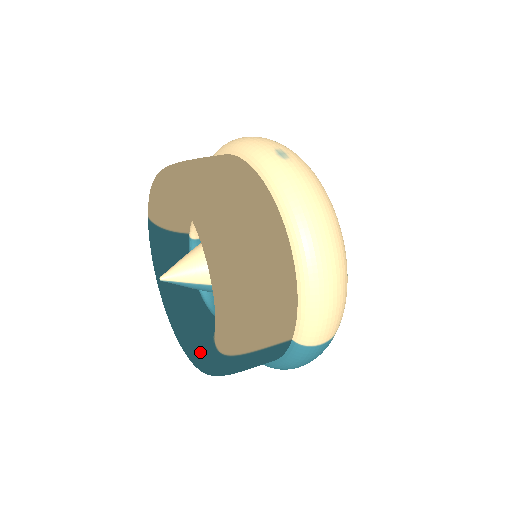
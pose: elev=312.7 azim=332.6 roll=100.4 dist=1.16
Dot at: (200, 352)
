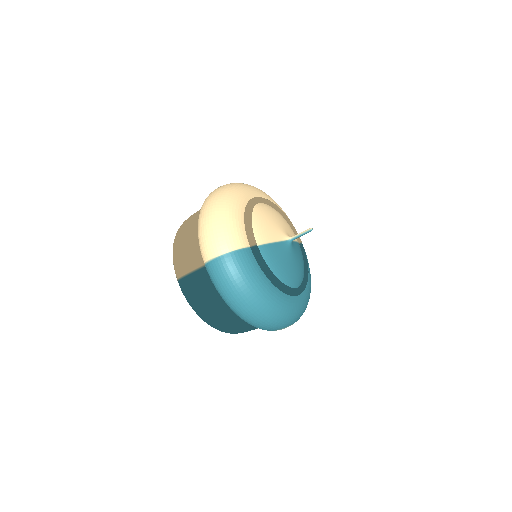
Dot at: occluded
